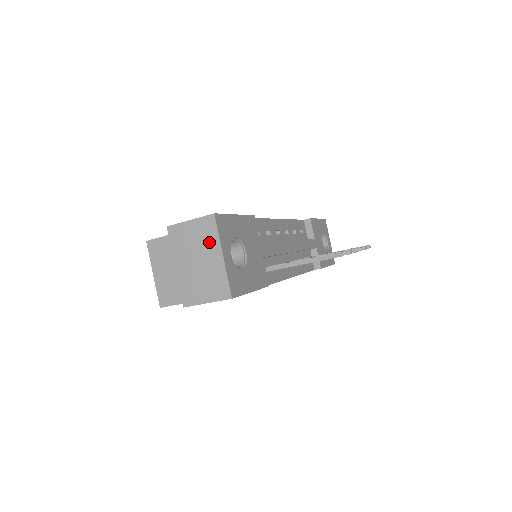
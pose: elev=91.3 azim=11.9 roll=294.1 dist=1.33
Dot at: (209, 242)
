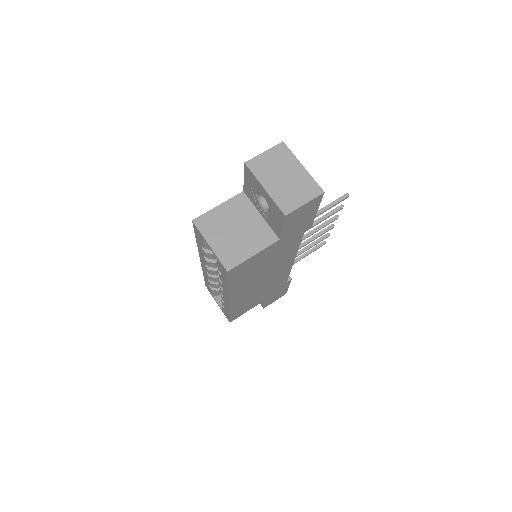
Dot at: (287, 161)
